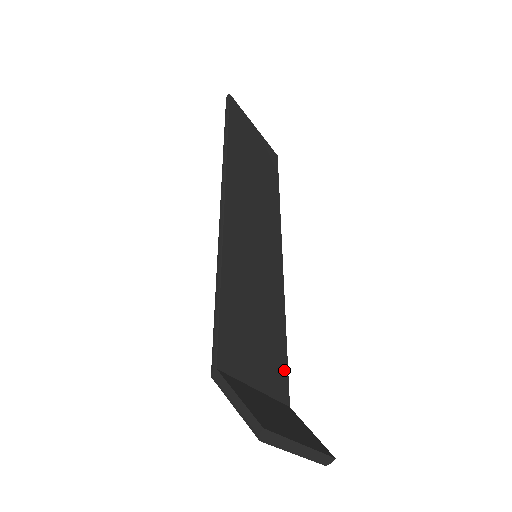
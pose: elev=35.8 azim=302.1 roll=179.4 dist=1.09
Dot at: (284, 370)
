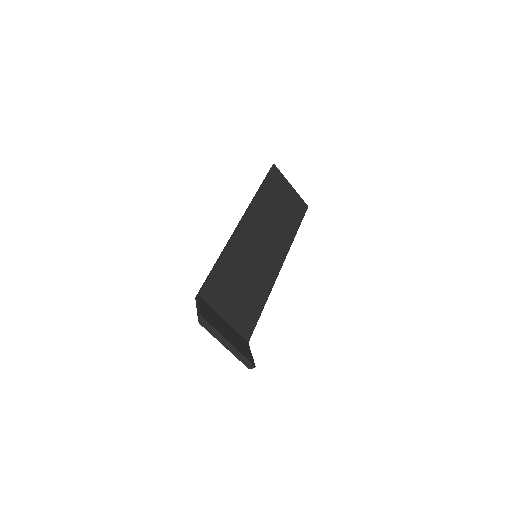
Dot at: (253, 323)
